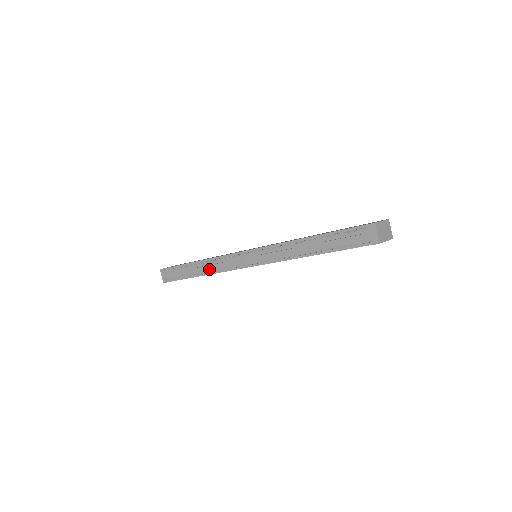
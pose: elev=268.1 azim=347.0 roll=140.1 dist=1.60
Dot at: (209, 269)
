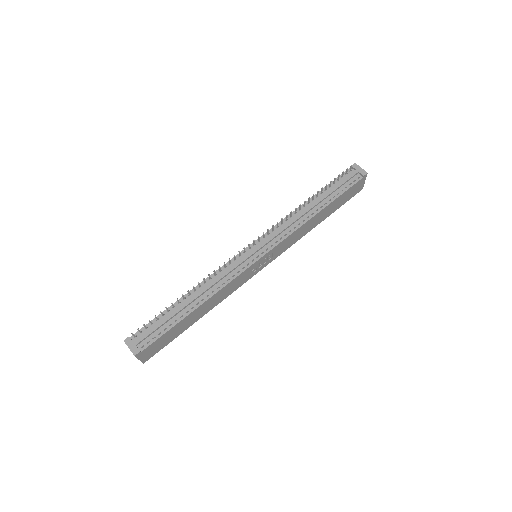
Dot at: (207, 292)
